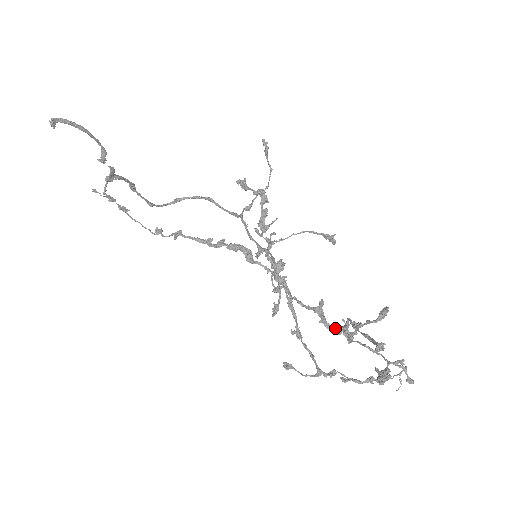
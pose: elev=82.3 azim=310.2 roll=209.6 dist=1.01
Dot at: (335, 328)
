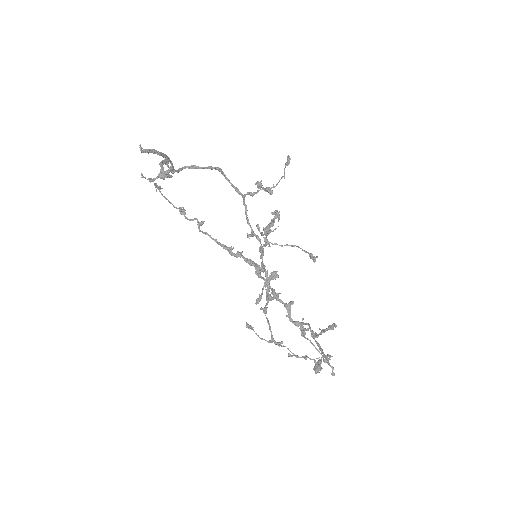
Dot at: (296, 323)
